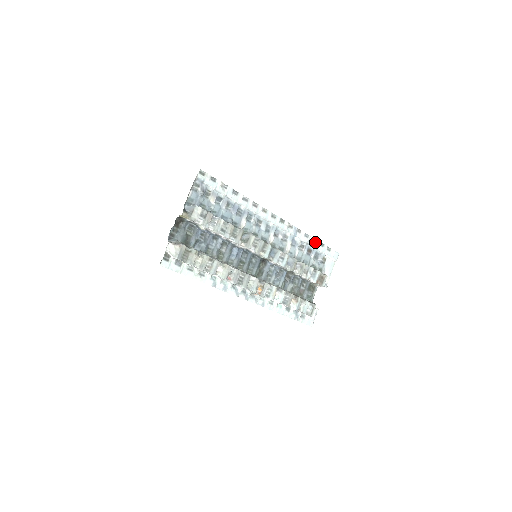
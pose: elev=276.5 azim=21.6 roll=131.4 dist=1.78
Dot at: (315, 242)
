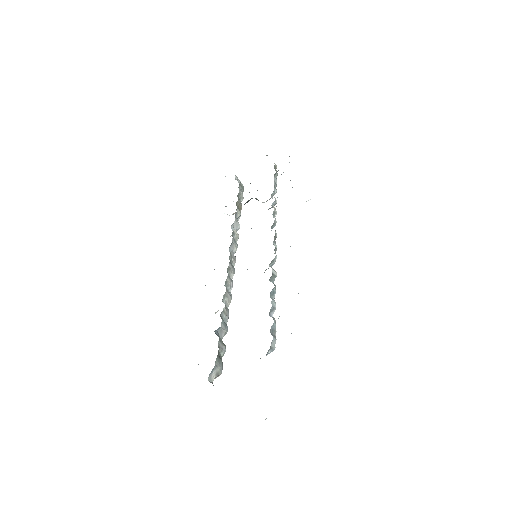
Dot at: occluded
